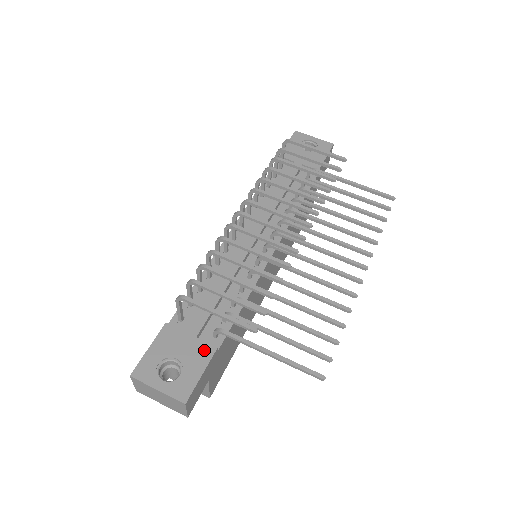
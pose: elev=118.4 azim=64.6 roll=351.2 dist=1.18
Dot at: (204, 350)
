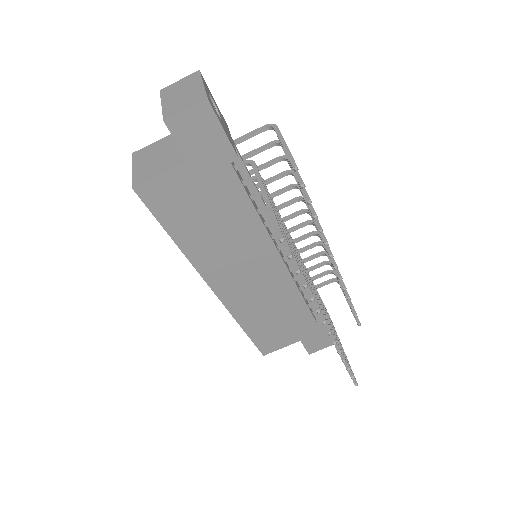
Dot at: (233, 145)
